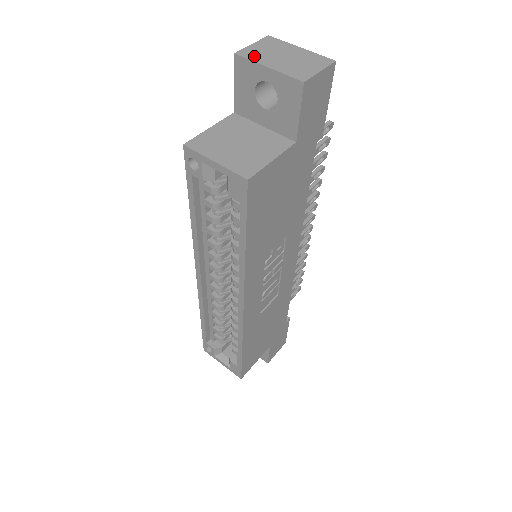
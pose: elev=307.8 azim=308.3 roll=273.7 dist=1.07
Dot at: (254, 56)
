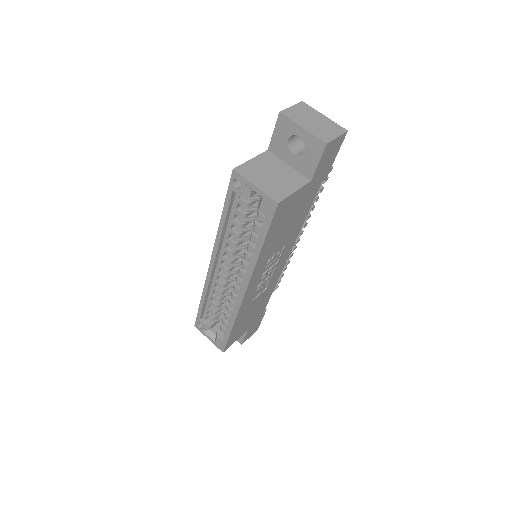
Dot at: (293, 117)
